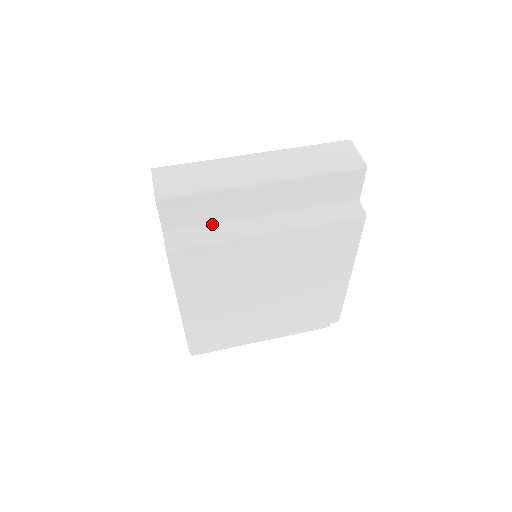
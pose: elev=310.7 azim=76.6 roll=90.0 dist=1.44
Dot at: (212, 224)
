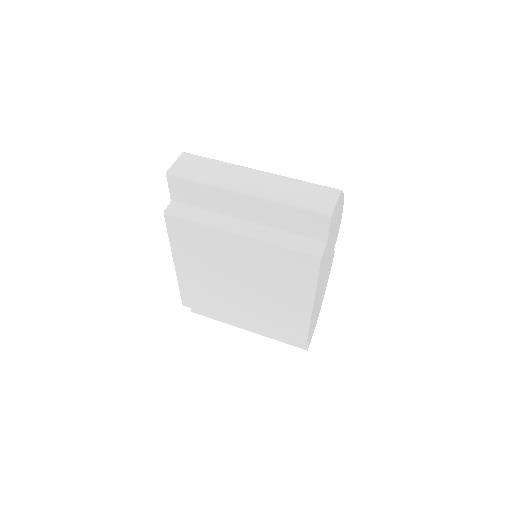
Dot at: (205, 209)
